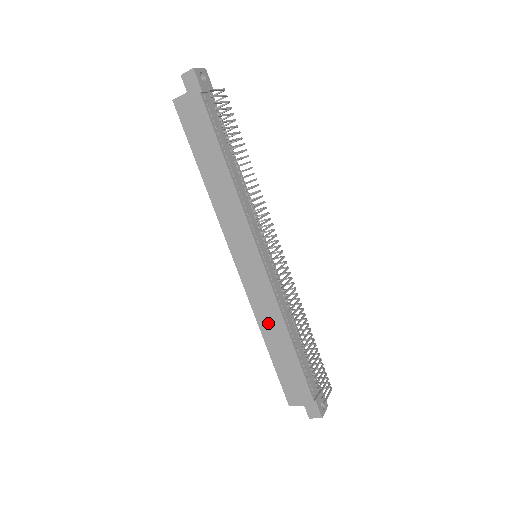
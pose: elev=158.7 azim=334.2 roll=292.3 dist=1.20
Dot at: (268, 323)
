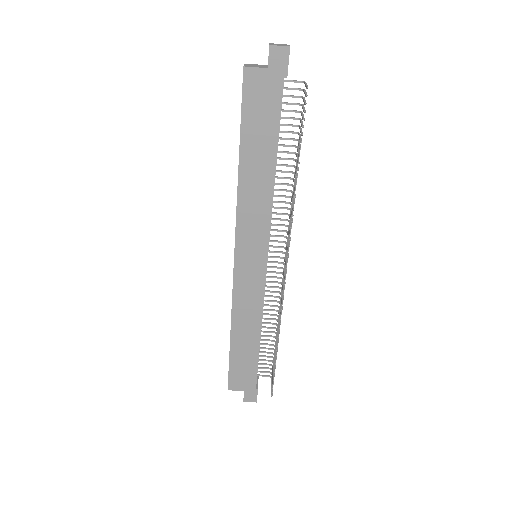
Dot at: (243, 320)
